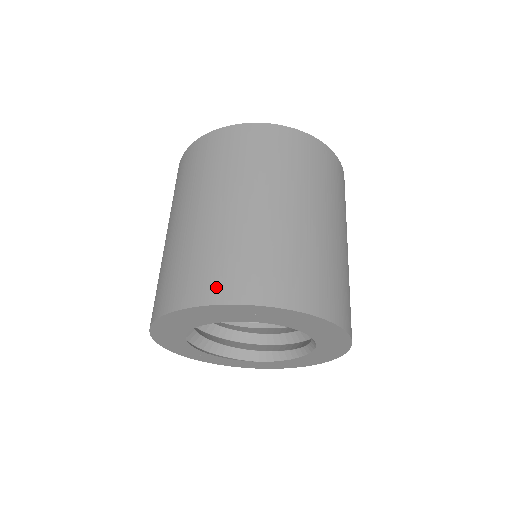
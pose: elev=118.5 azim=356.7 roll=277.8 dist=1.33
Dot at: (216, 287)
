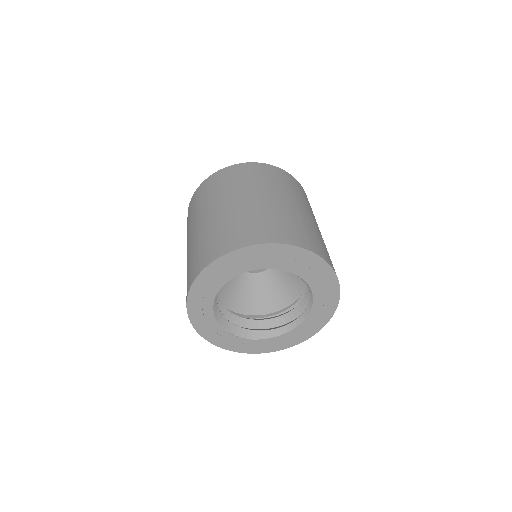
Dot at: (280, 235)
